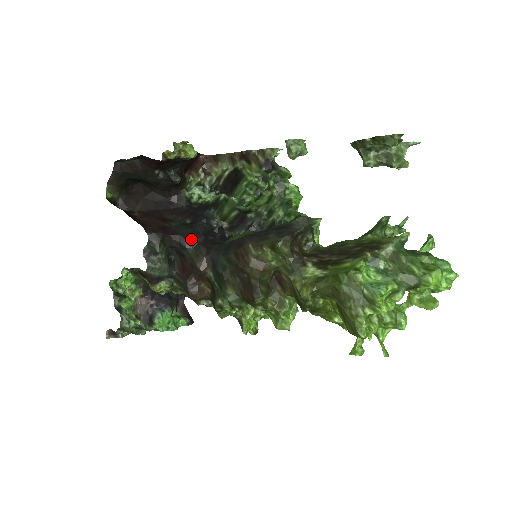
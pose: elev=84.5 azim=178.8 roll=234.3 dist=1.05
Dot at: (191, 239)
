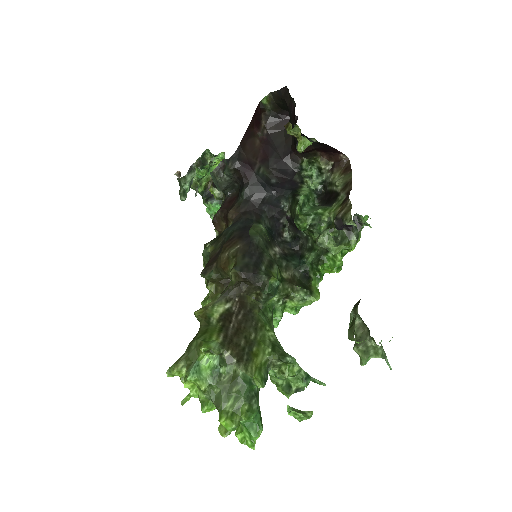
Dot at: (251, 192)
